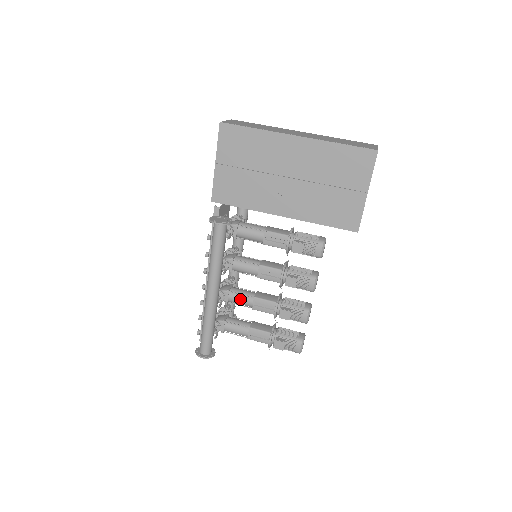
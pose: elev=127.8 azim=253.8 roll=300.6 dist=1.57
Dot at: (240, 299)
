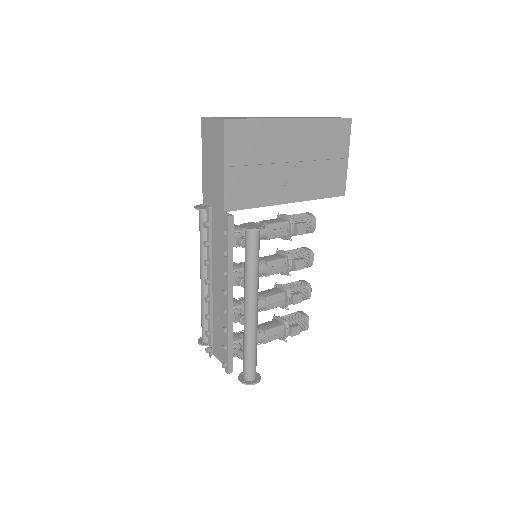
Dot at: occluded
